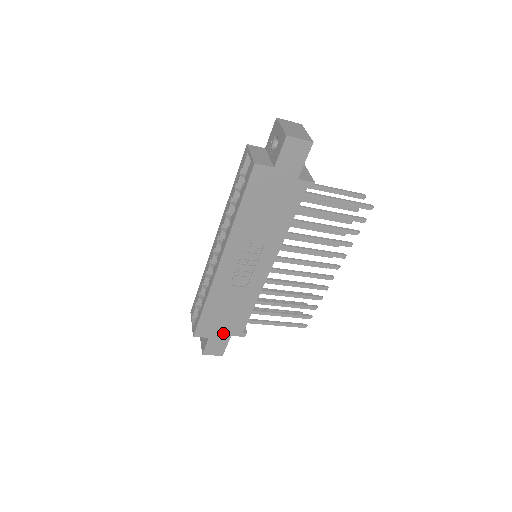
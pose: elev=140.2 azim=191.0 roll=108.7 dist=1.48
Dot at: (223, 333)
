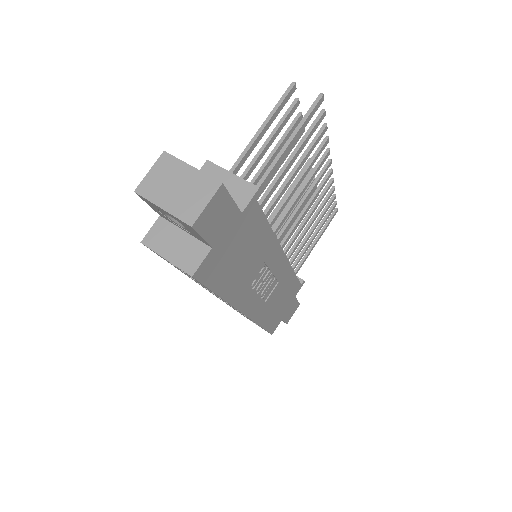
Dot at: (288, 305)
